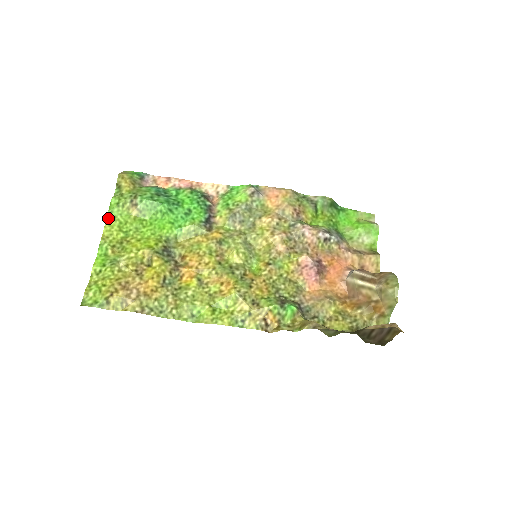
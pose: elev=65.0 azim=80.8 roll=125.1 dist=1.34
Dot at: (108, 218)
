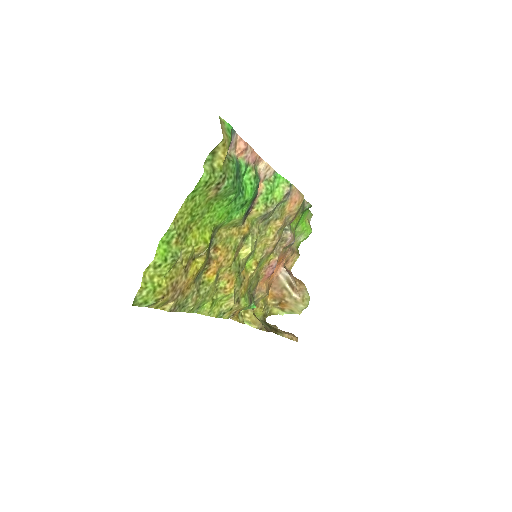
Dot at: (189, 196)
